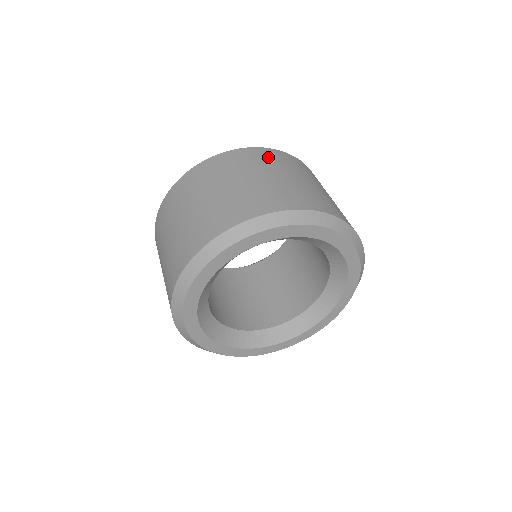
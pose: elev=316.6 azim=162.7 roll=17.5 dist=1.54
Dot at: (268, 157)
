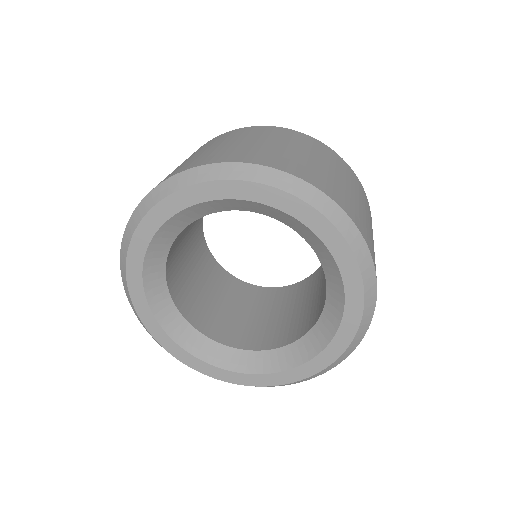
Dot at: (341, 164)
